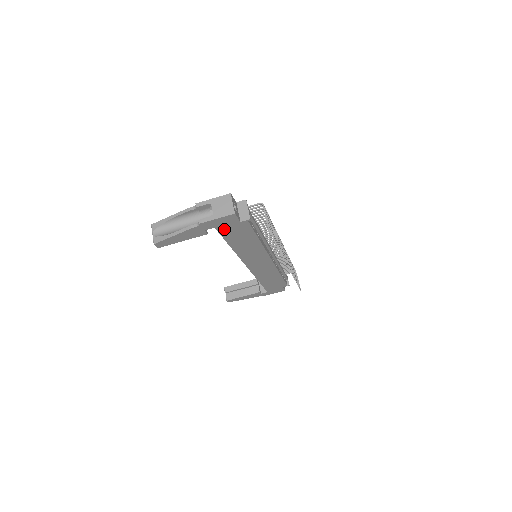
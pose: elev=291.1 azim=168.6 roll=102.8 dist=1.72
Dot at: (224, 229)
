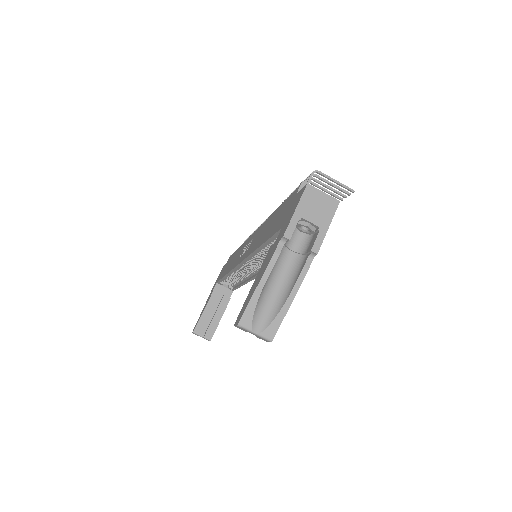
Dot at: occluded
